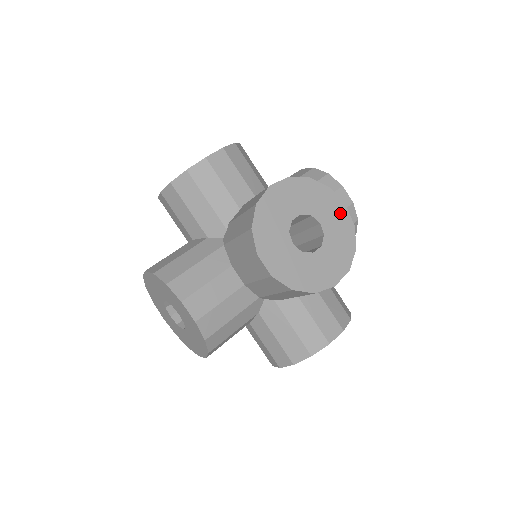
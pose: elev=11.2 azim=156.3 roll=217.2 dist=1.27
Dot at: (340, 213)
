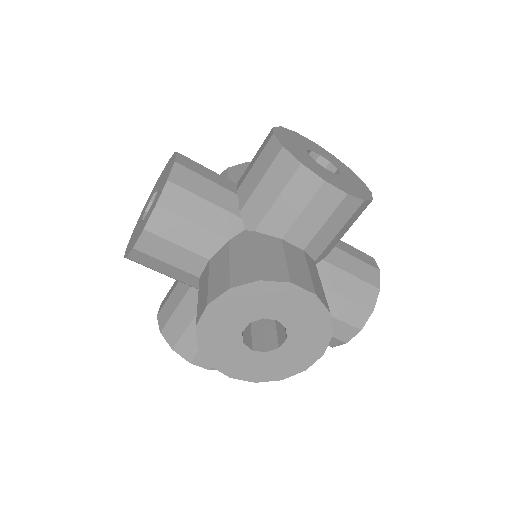
Dot at: (318, 147)
